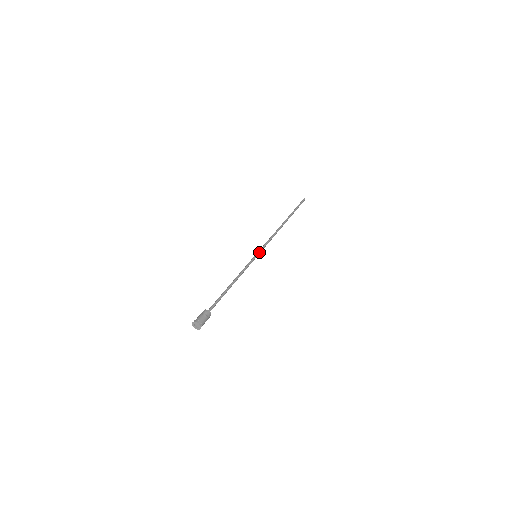
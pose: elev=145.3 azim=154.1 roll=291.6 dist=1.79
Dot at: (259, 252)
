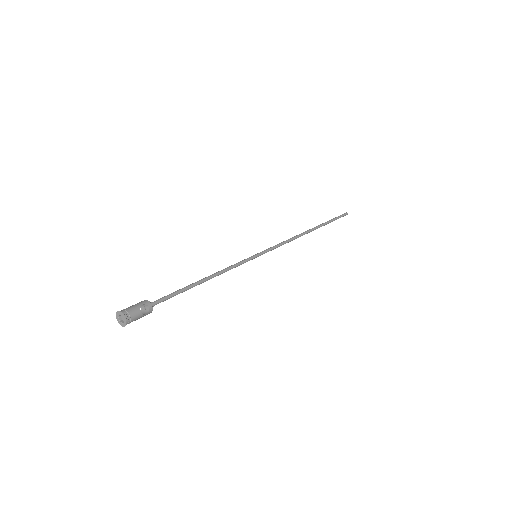
Dot at: (263, 253)
